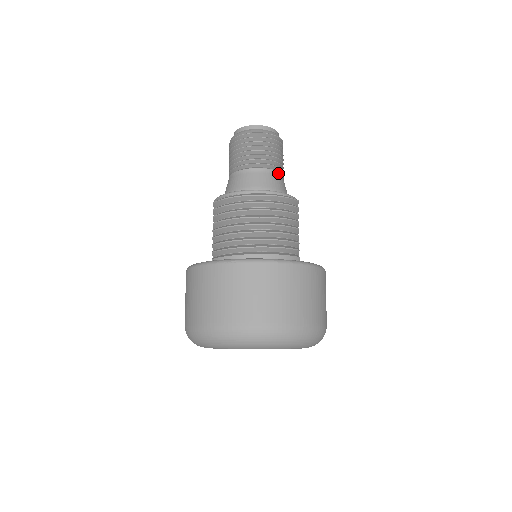
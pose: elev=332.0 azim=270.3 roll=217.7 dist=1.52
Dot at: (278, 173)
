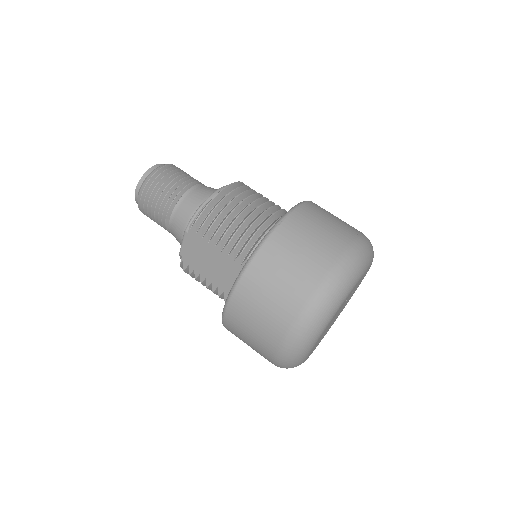
Dot at: occluded
